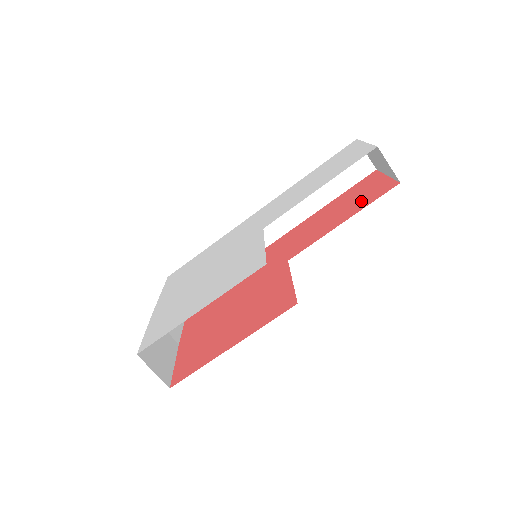
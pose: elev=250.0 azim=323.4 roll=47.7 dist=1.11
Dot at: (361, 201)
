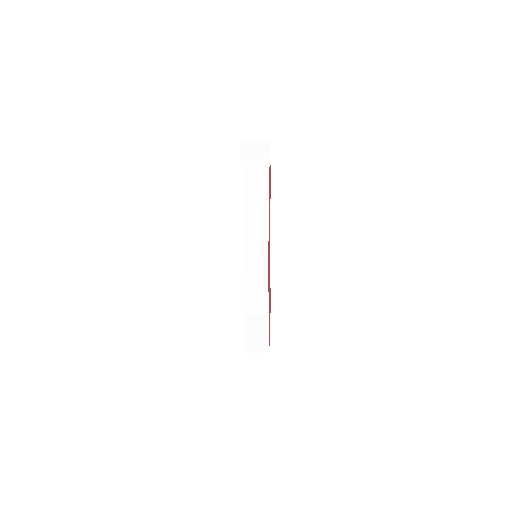
Dot at: occluded
